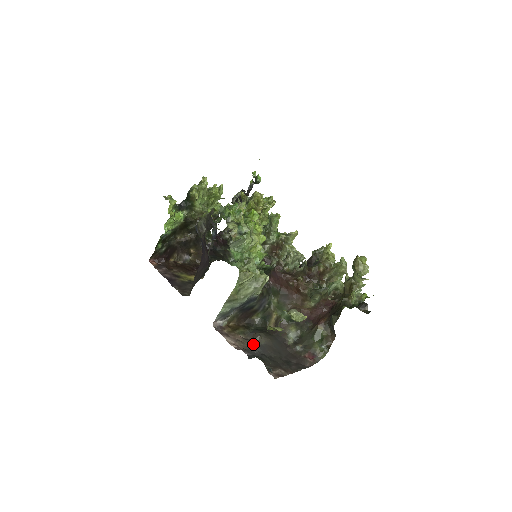
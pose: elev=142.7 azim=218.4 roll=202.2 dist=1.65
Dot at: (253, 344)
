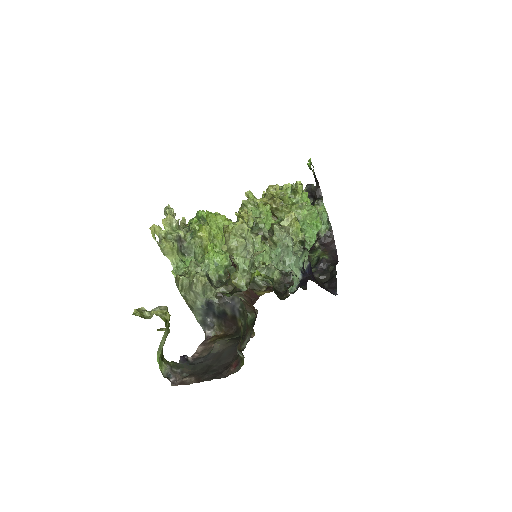
Dot at: (209, 352)
